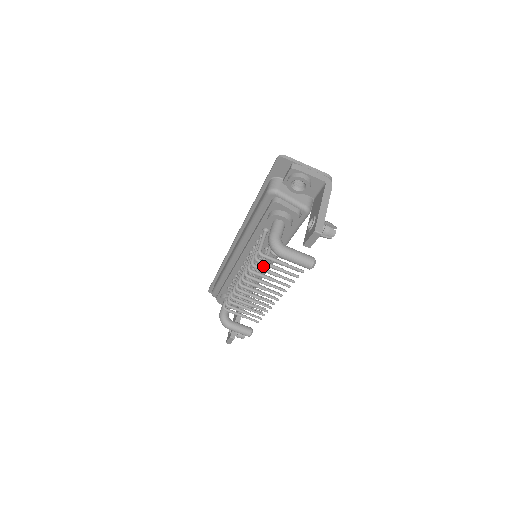
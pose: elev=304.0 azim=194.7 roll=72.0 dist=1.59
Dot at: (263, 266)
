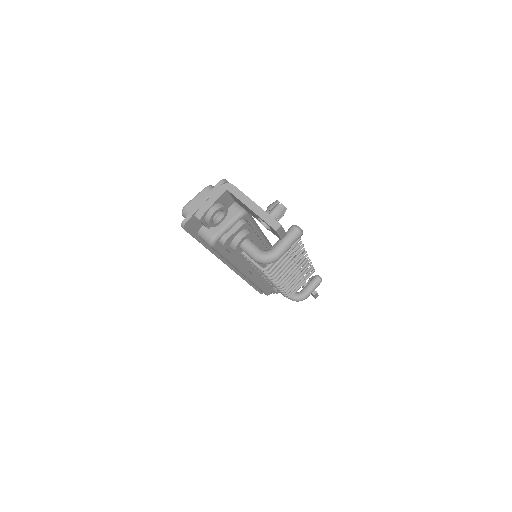
Dot at: occluded
